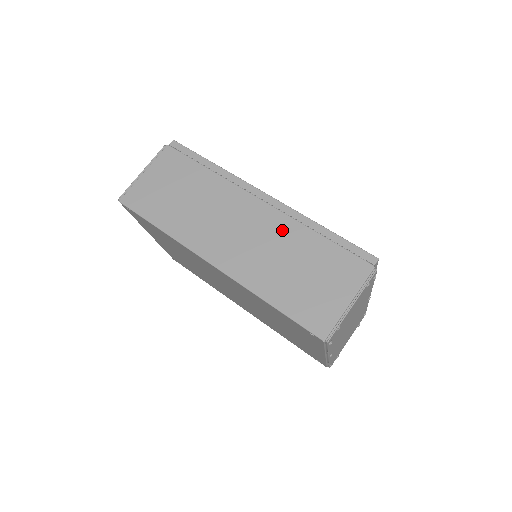
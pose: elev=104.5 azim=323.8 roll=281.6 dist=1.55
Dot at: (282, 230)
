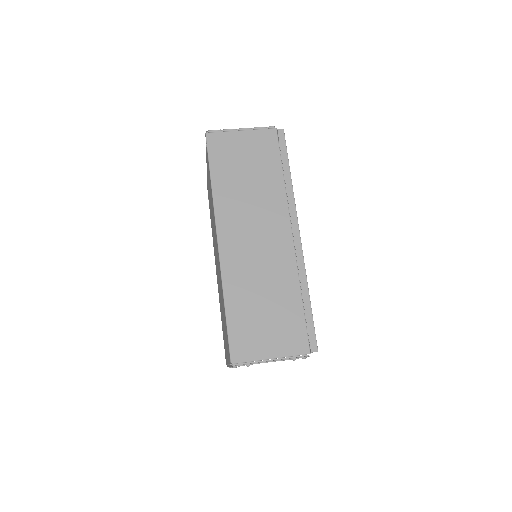
Dot at: (283, 269)
